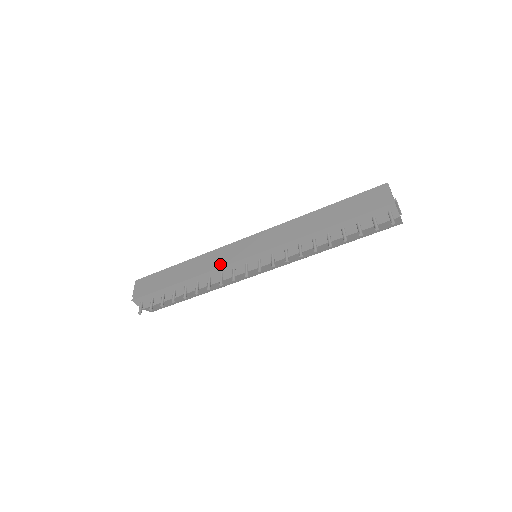
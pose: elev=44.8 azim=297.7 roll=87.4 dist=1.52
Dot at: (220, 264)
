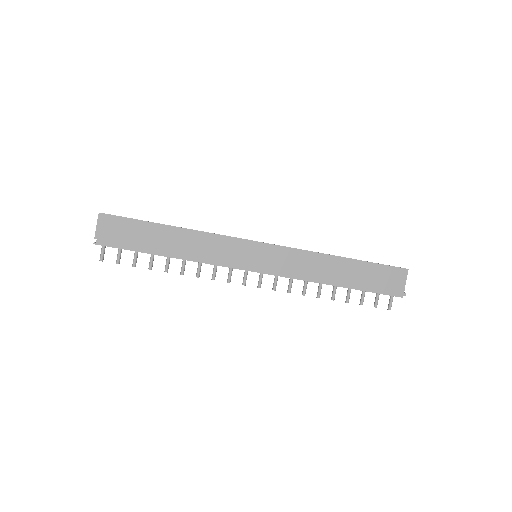
Dot at: (221, 262)
